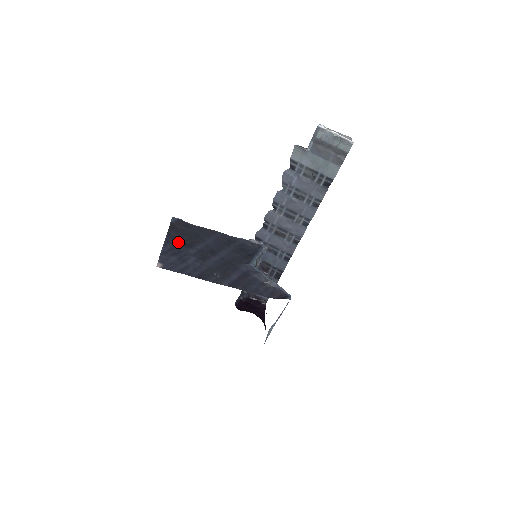
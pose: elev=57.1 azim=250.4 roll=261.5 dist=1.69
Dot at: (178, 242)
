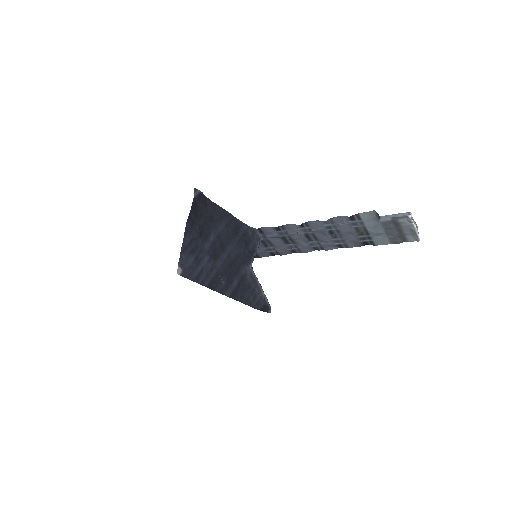
Dot at: (196, 230)
